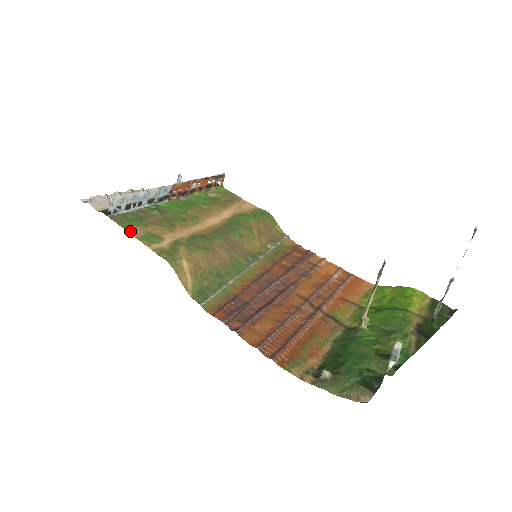
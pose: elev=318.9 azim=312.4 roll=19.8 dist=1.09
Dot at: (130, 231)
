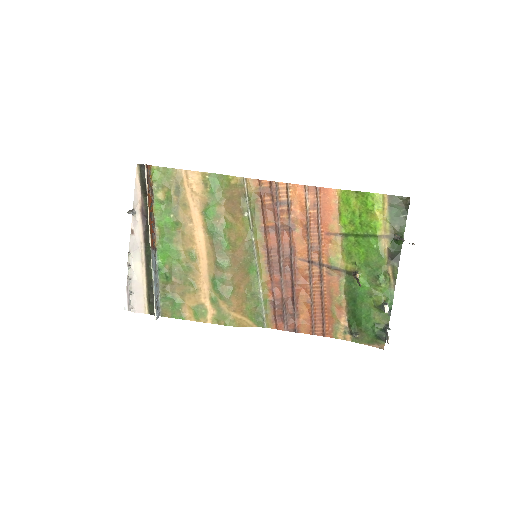
Dot at: (185, 318)
